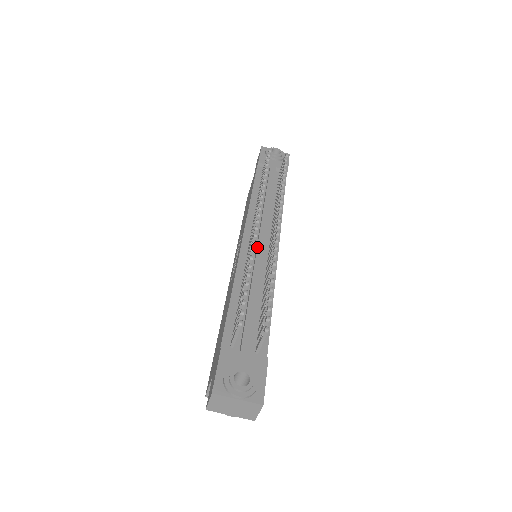
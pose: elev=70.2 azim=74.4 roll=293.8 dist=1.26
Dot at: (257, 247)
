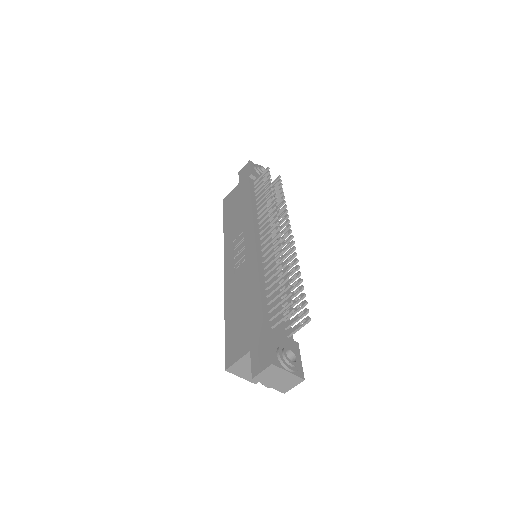
Dot at: occluded
